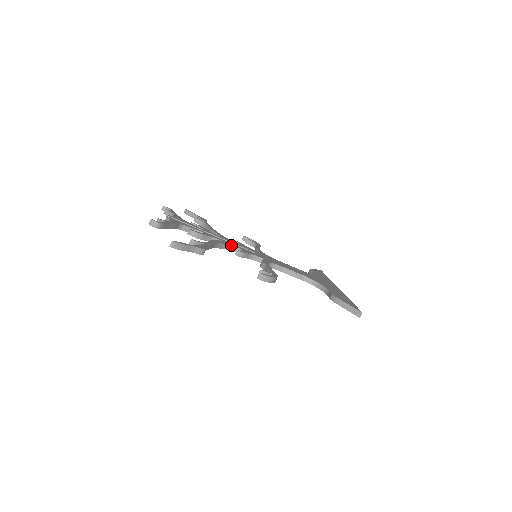
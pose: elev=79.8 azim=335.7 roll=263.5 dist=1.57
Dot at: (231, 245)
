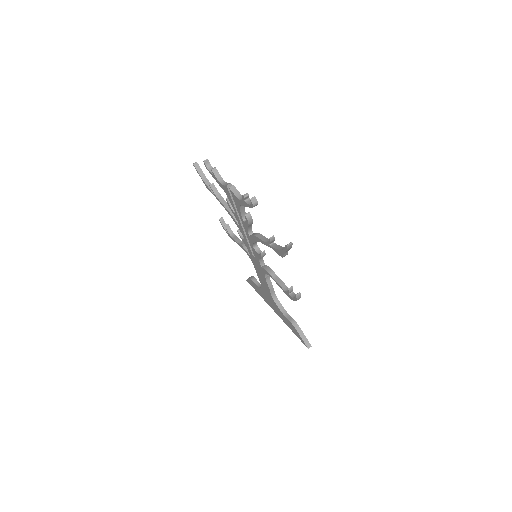
Dot at: occluded
